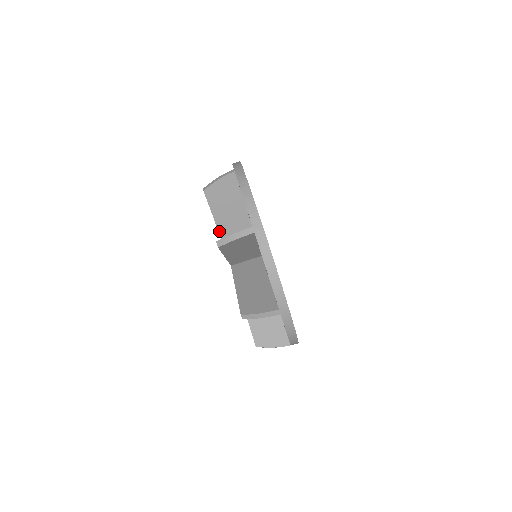
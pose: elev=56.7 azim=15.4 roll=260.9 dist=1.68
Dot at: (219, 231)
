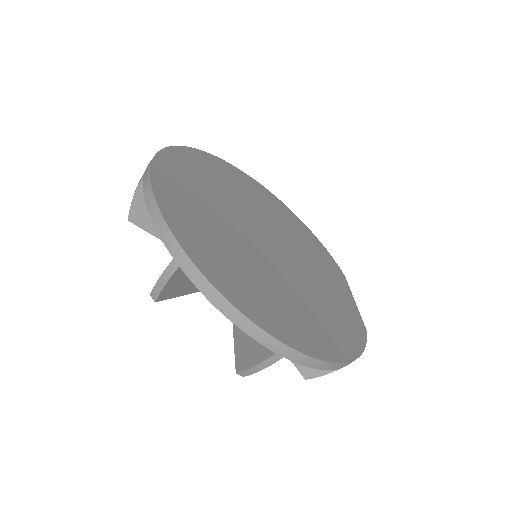
Dot at: occluded
